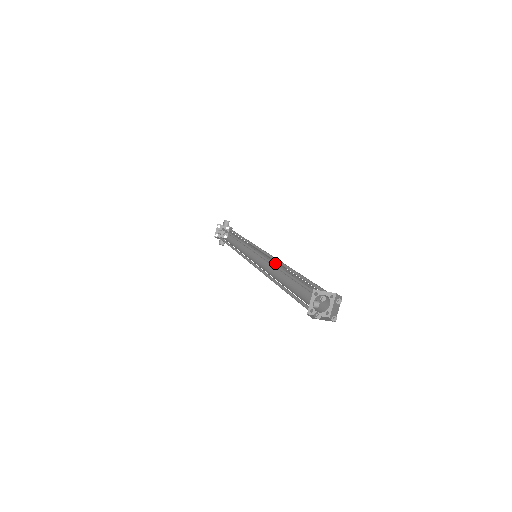
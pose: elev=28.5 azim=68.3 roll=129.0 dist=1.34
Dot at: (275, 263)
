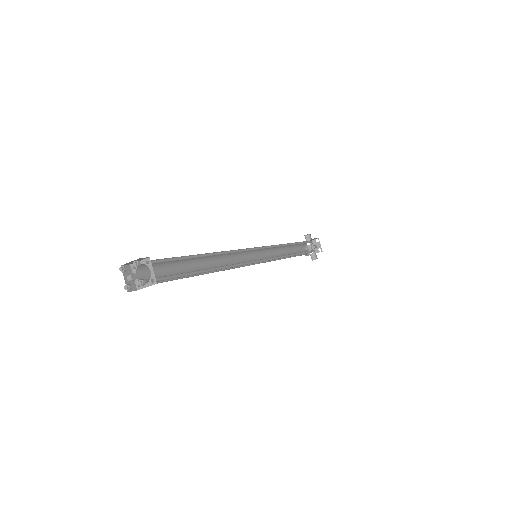
Dot at: occluded
